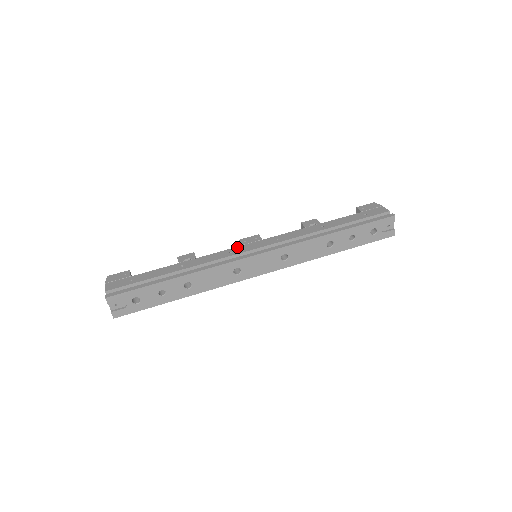
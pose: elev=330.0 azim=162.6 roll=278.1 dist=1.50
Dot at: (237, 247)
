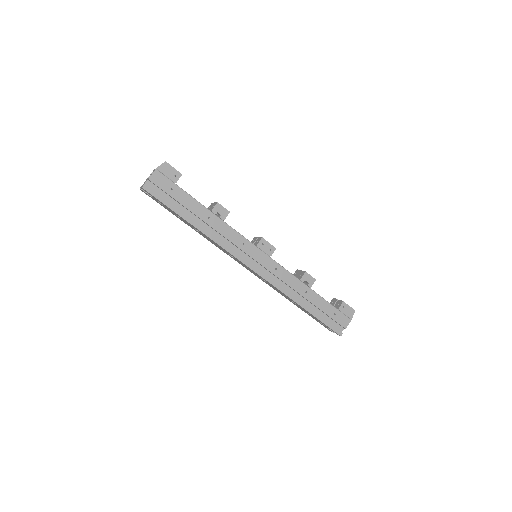
Dot at: (252, 244)
